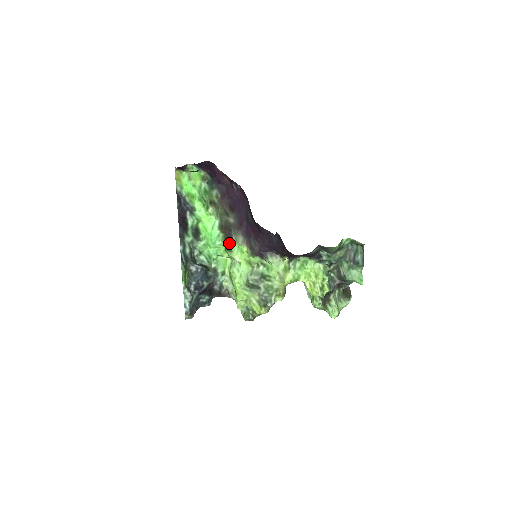
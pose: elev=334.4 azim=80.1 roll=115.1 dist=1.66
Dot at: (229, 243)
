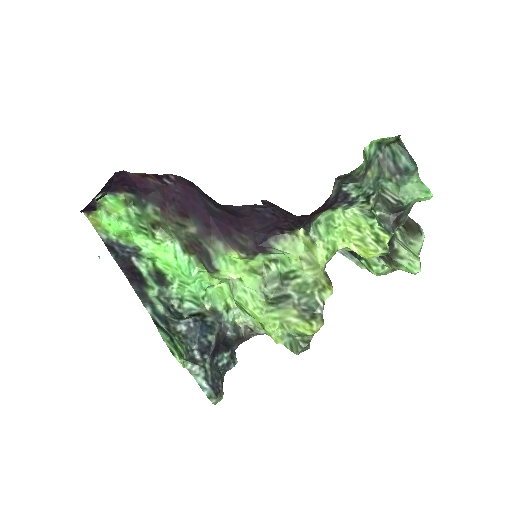
Dot at: (208, 262)
